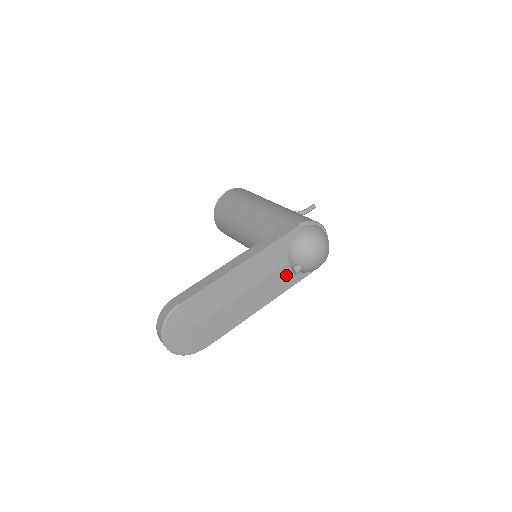
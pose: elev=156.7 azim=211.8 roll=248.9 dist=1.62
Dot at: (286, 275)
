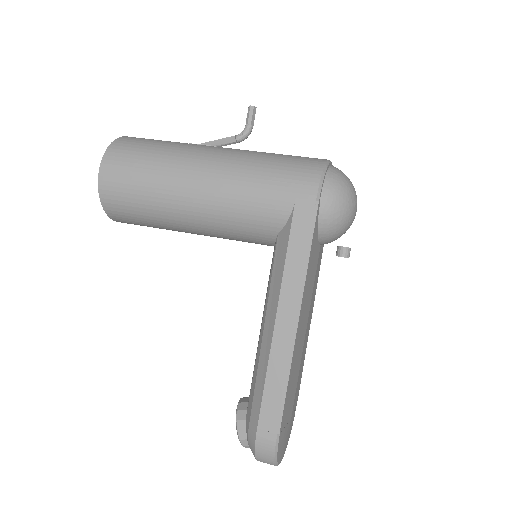
Dot at: (319, 256)
